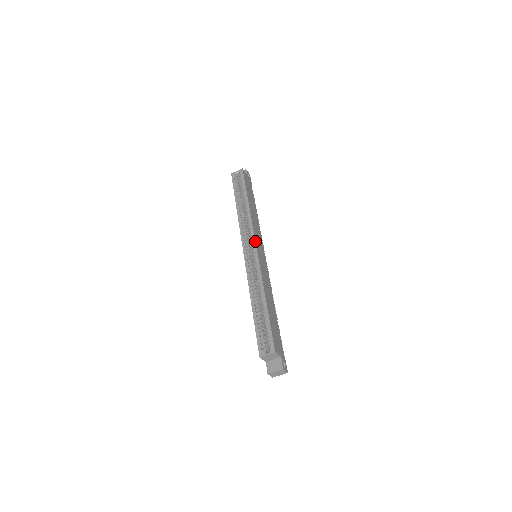
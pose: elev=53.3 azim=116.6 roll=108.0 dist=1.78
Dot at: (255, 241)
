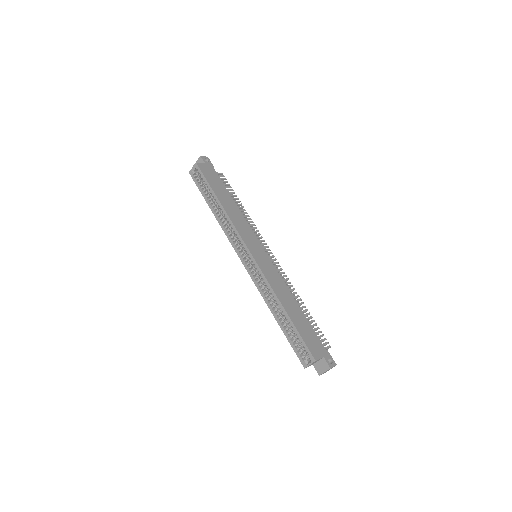
Dot at: (247, 248)
